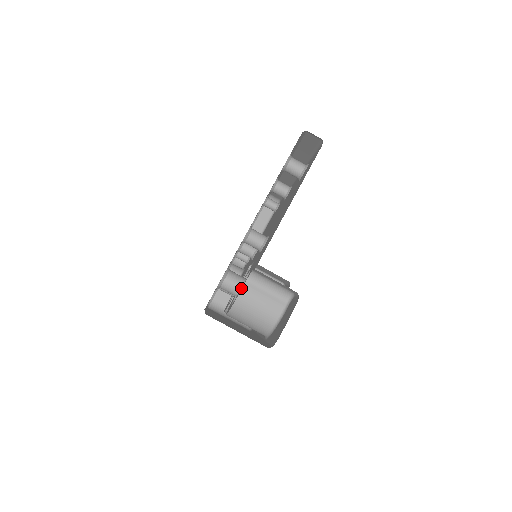
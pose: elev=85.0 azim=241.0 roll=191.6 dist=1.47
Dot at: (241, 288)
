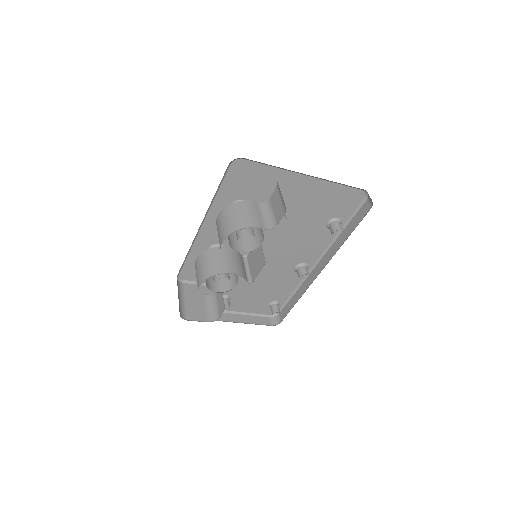
Dot at: occluded
